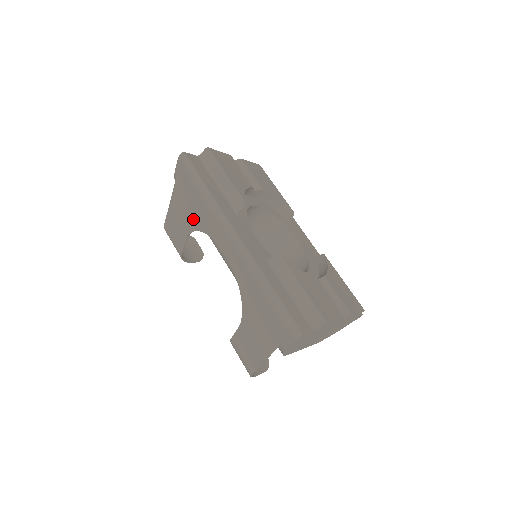
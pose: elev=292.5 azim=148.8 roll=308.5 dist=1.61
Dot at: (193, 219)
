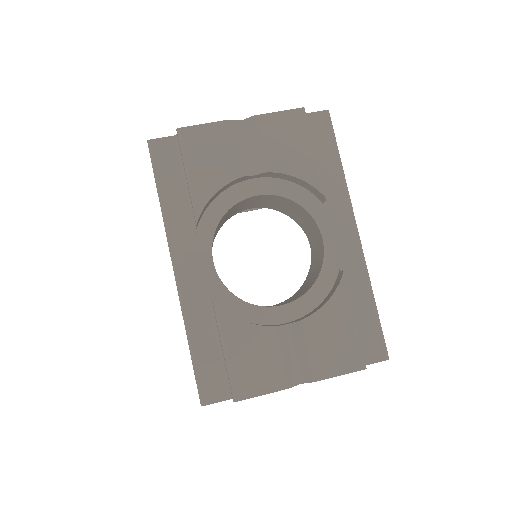
Dot at: occluded
